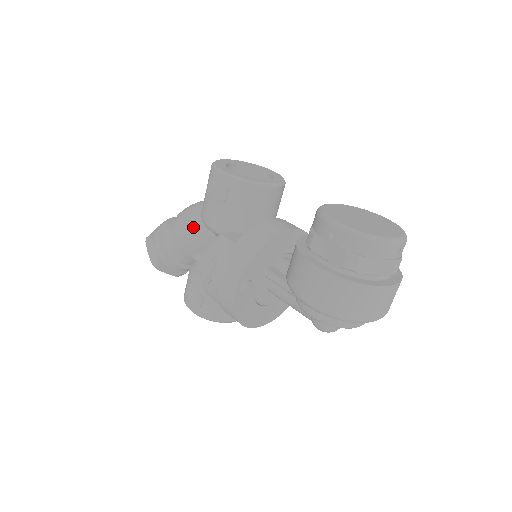
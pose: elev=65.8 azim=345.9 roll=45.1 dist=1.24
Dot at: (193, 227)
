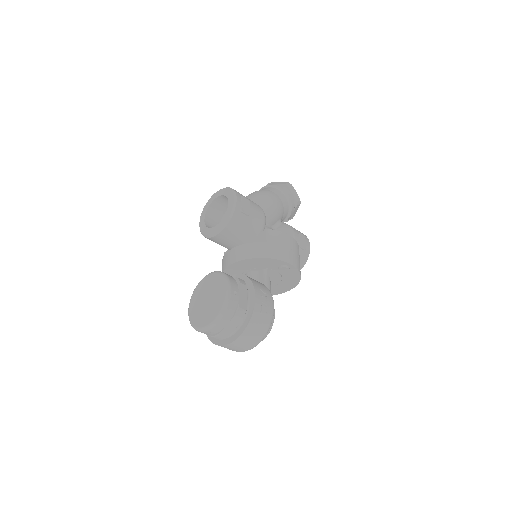
Dot at: occluded
